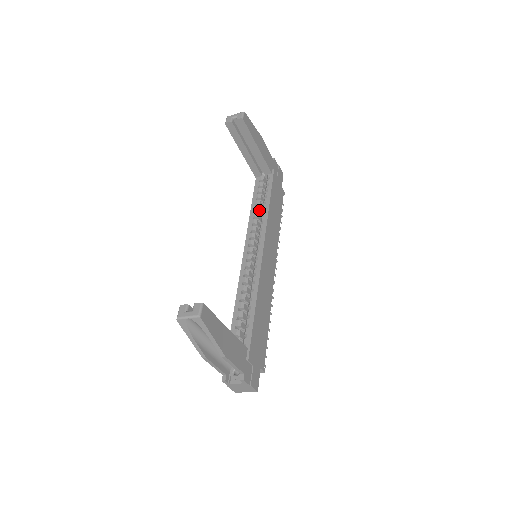
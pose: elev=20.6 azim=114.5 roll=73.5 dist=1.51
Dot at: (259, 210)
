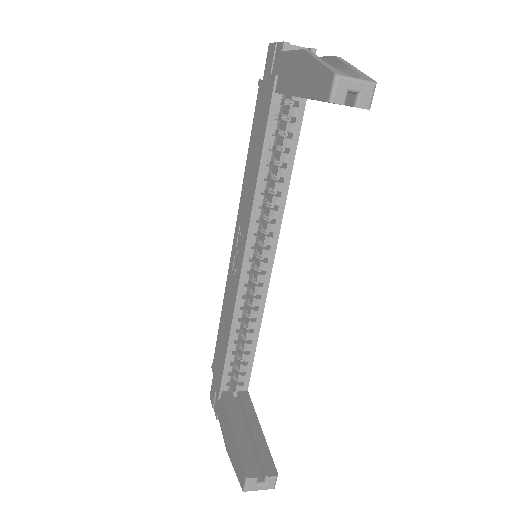
Dot at: (270, 171)
